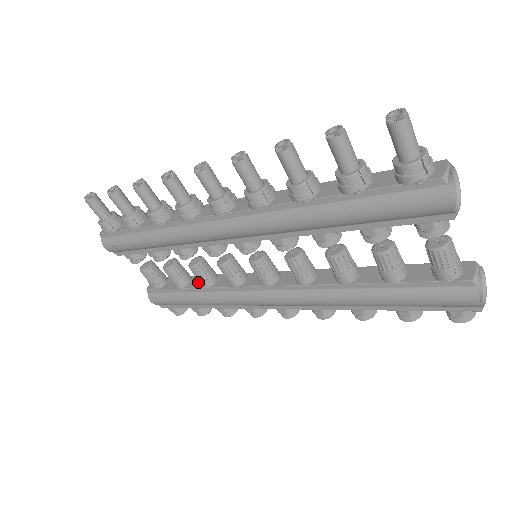
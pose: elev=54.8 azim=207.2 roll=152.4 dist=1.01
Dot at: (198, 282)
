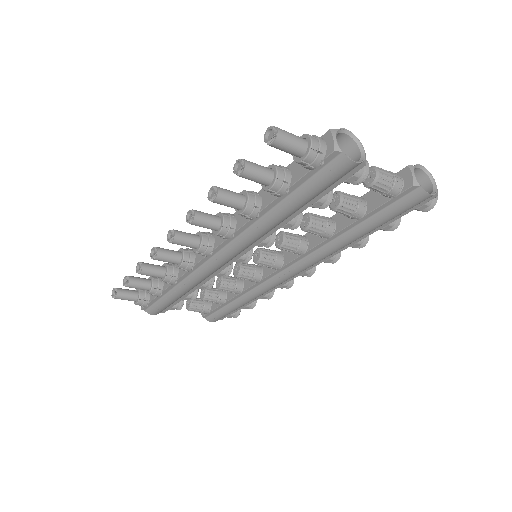
Dot at: occluded
